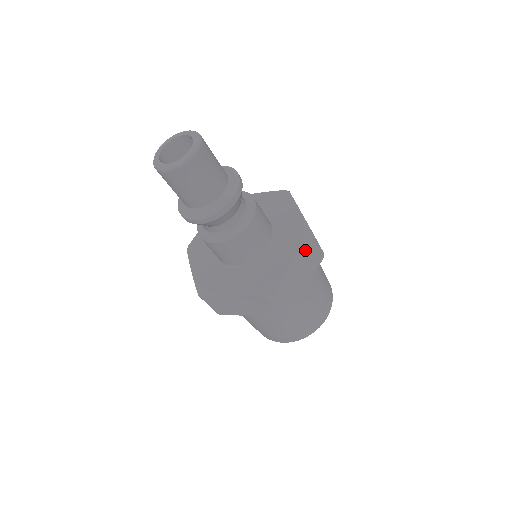
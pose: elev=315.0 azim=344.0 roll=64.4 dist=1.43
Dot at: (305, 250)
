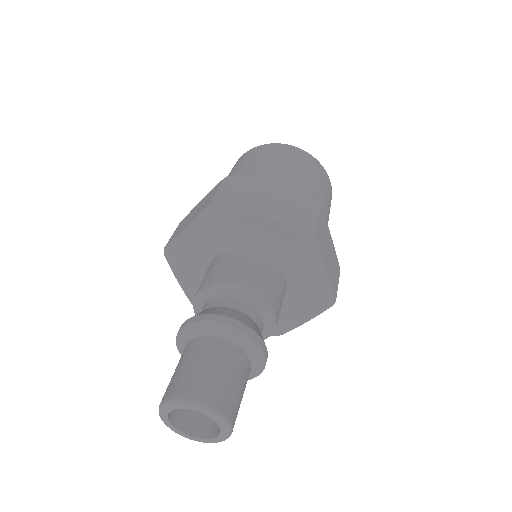
Dot at: (319, 243)
